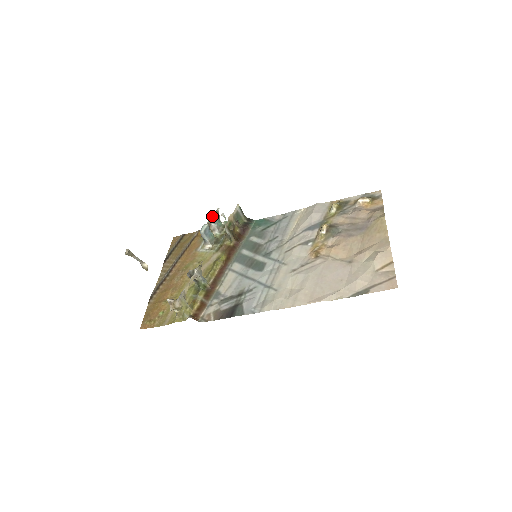
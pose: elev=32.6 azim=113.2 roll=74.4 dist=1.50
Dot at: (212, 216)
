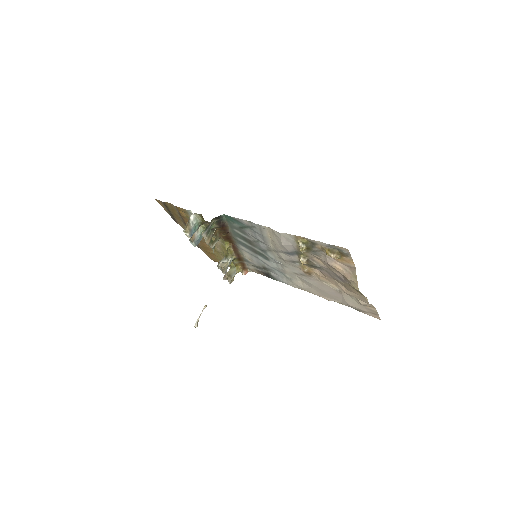
Dot at: occluded
